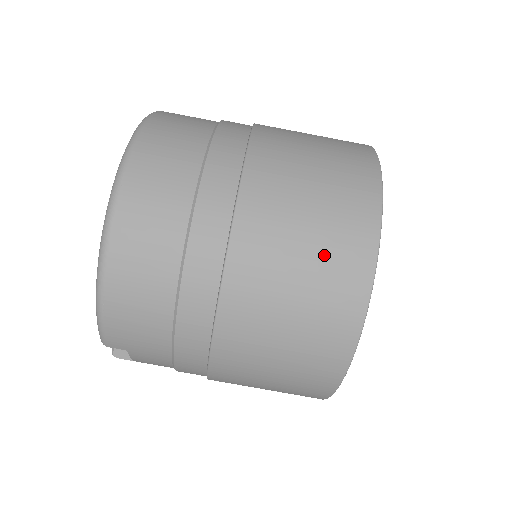
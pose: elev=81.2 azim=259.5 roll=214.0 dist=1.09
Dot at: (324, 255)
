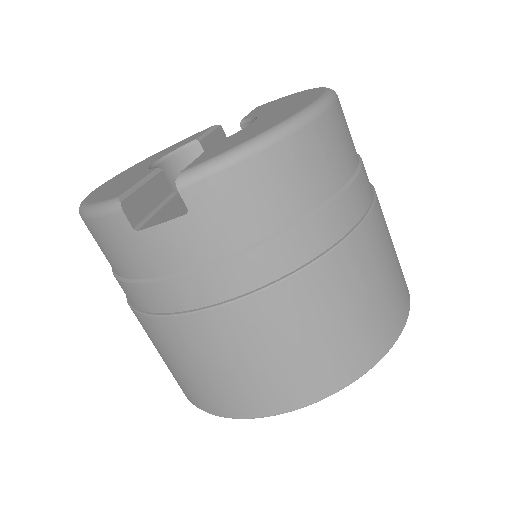
Dot at: (391, 292)
